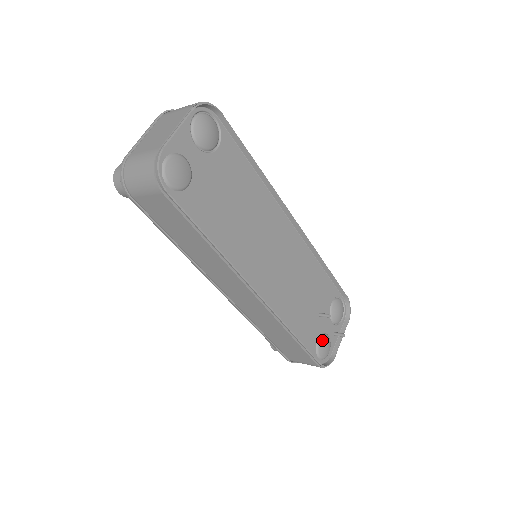
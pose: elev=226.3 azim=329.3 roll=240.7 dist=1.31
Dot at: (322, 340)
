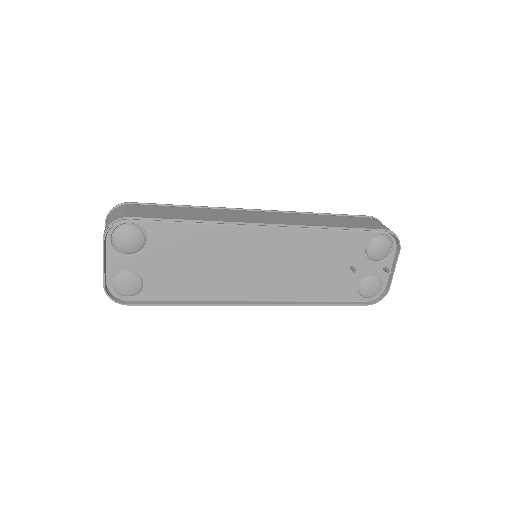
Dot at: (363, 285)
